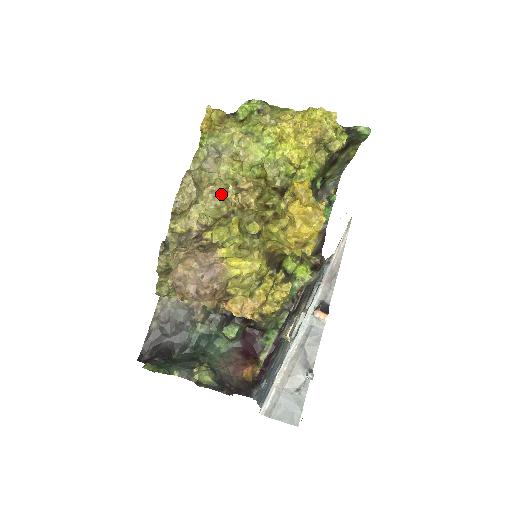
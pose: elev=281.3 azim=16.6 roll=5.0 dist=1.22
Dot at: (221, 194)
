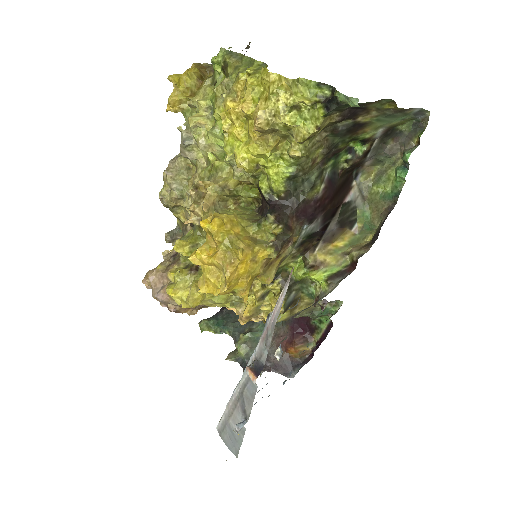
Dot at: occluded
